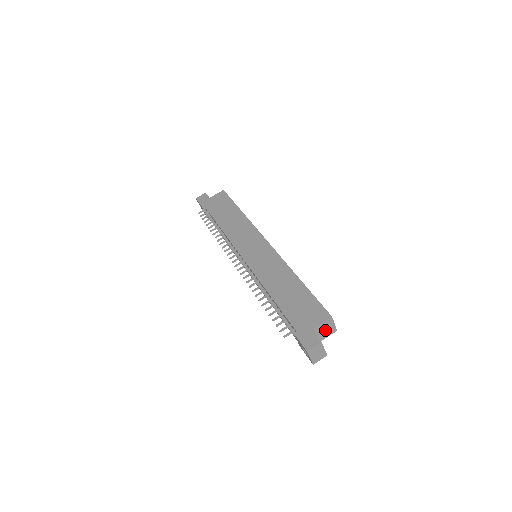
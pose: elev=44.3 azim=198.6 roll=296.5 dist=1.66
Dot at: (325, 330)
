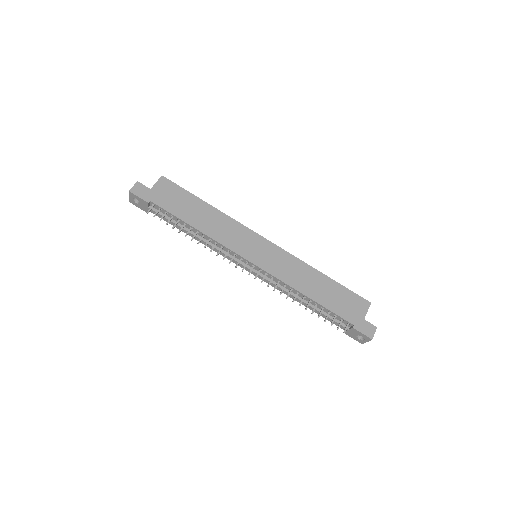
Dot at: occluded
